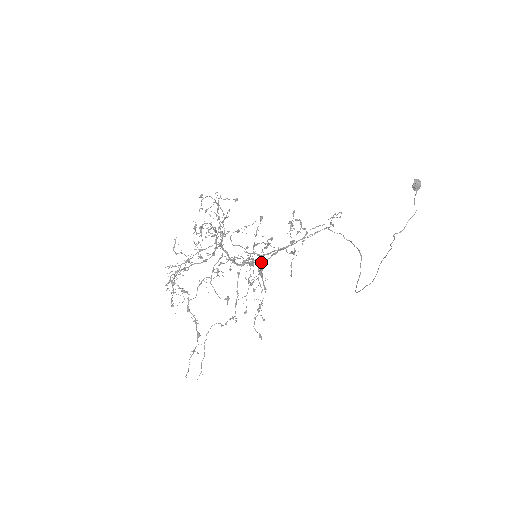
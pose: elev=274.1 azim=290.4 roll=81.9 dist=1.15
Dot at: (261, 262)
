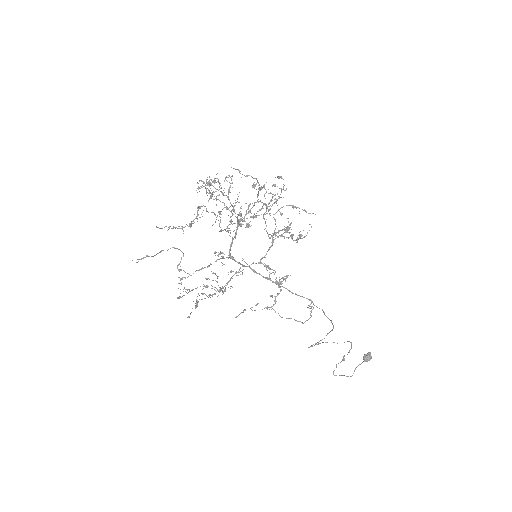
Dot at: occluded
